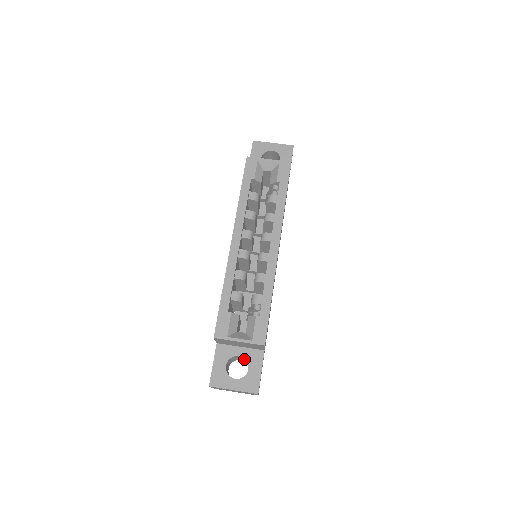
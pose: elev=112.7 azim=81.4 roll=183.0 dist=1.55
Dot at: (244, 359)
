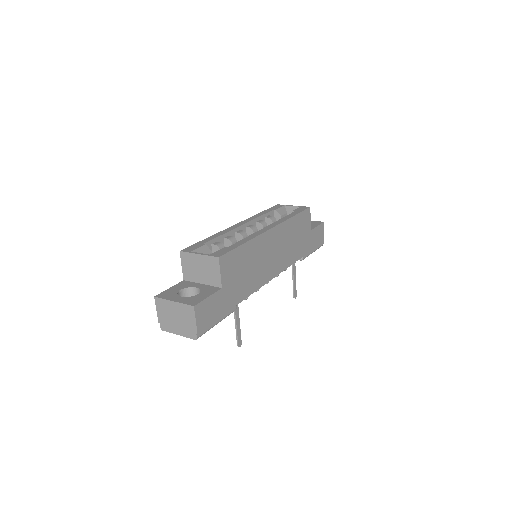
Dot at: occluded
